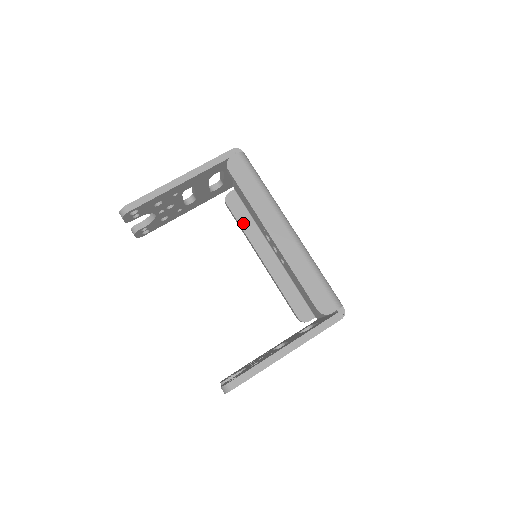
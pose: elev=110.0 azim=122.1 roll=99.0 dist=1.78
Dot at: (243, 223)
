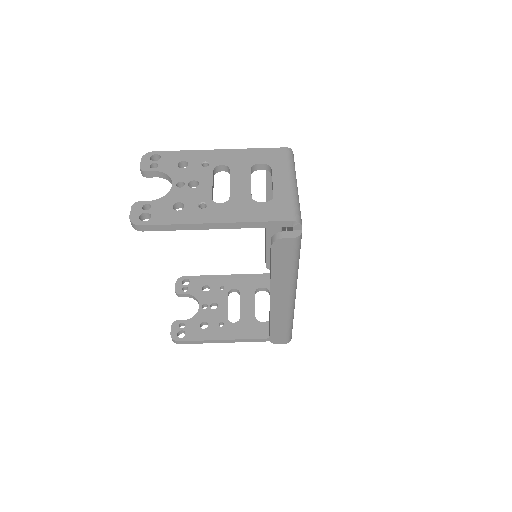
Dot at: (271, 188)
